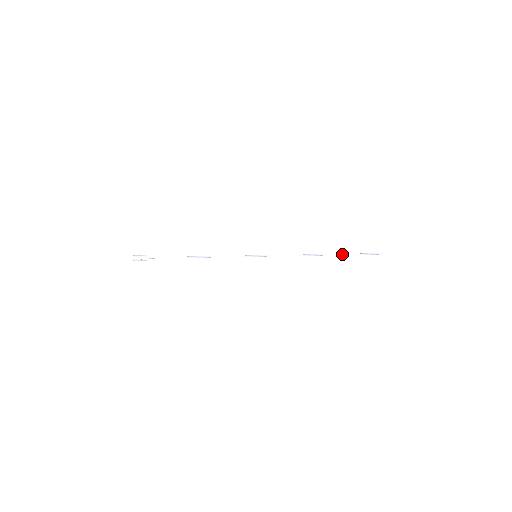
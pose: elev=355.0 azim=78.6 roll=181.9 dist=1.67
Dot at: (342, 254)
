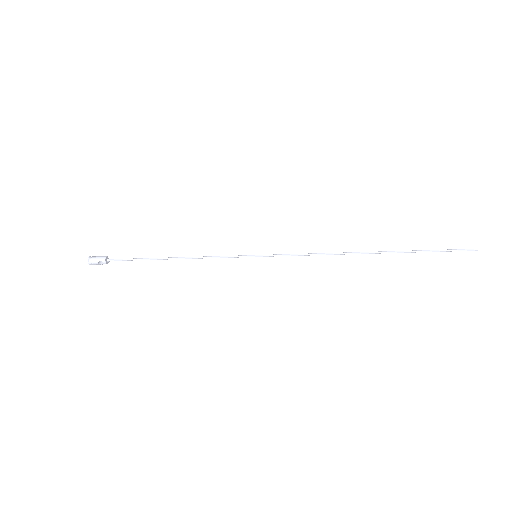
Dot at: (392, 252)
